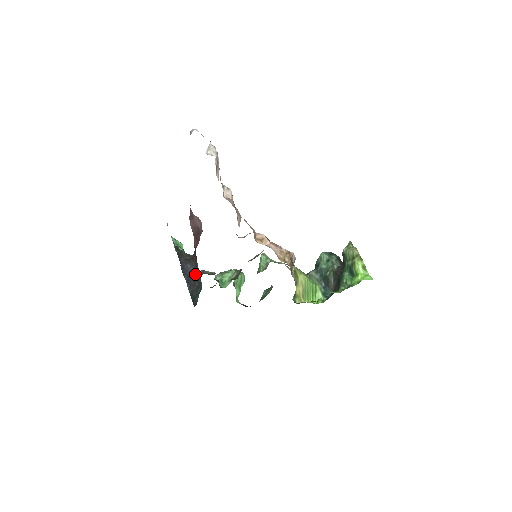
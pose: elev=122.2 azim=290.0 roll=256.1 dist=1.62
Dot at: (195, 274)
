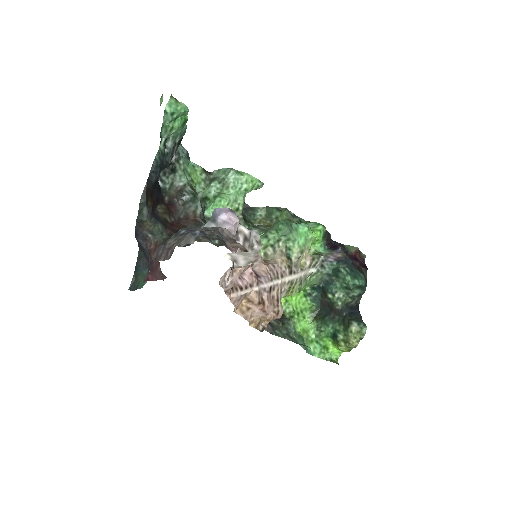
Dot at: (148, 258)
